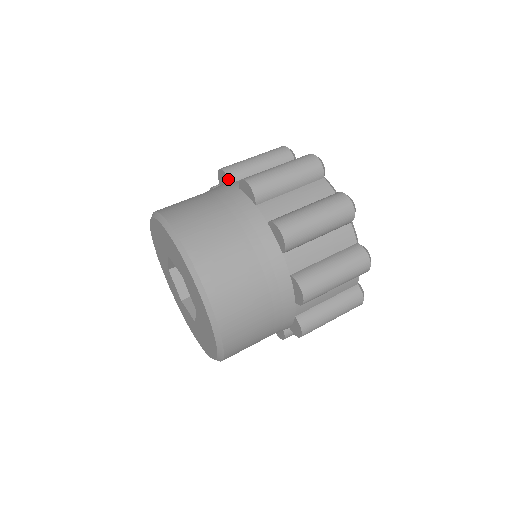
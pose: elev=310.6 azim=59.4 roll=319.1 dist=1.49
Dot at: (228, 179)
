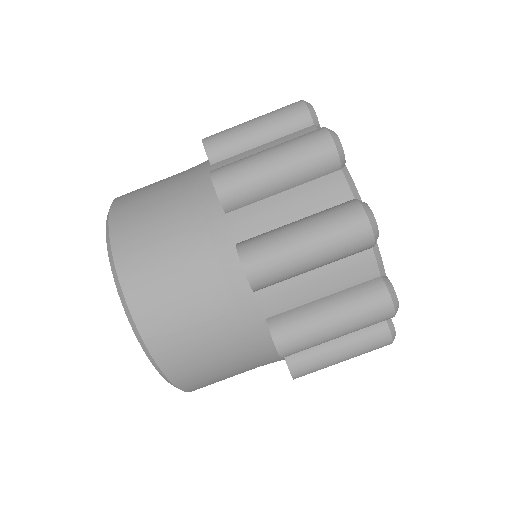
Dot at: (253, 292)
